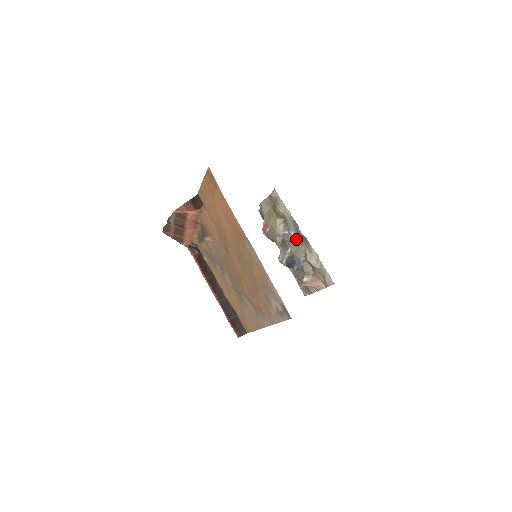
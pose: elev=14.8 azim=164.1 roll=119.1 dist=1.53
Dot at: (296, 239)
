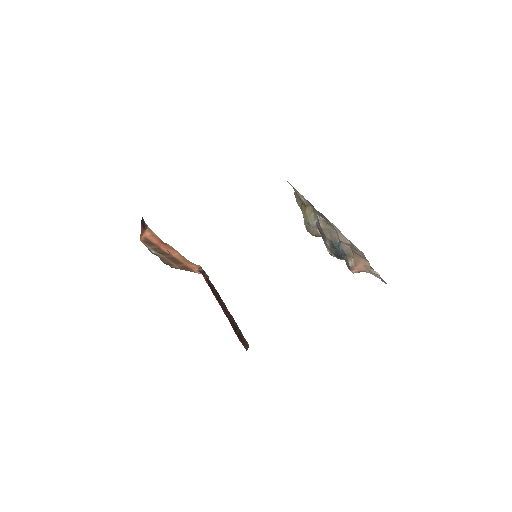
Dot at: (323, 222)
